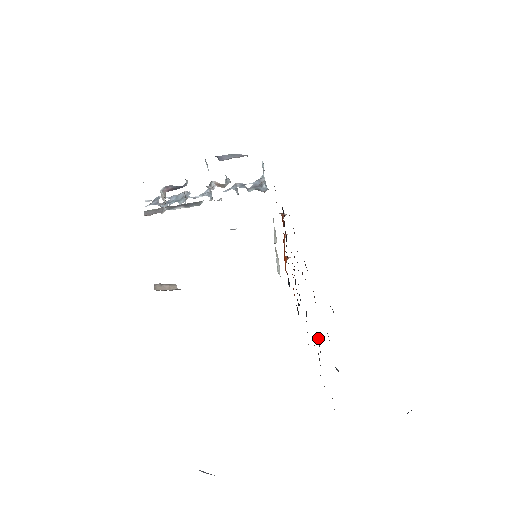
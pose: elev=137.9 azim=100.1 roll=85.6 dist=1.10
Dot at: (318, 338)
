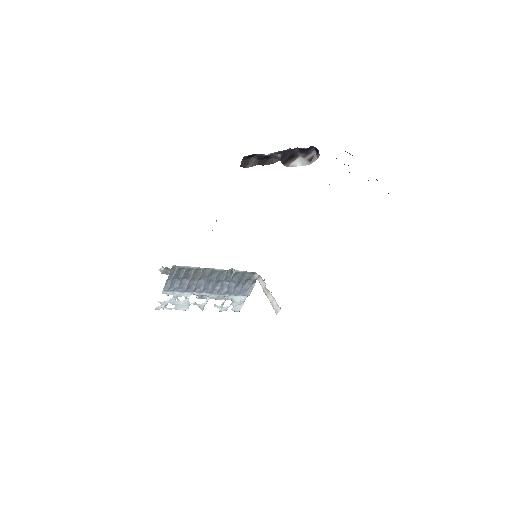
Dot at: occluded
